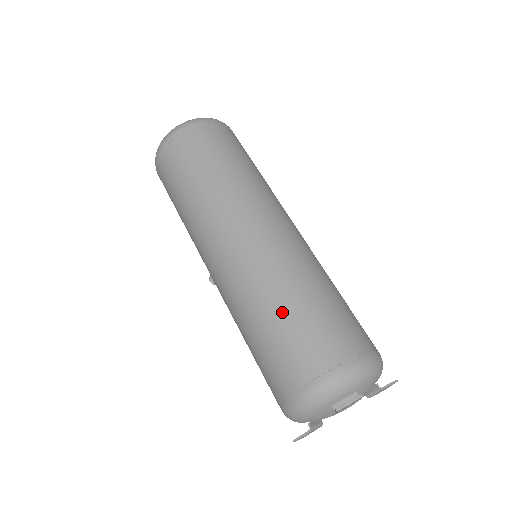
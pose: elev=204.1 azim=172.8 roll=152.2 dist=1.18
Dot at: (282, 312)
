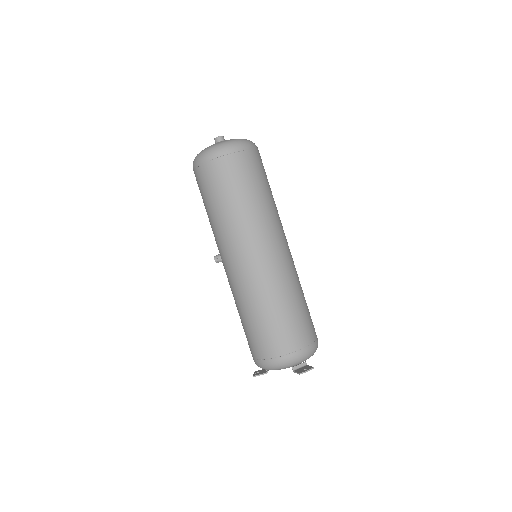
Dot at: (280, 311)
